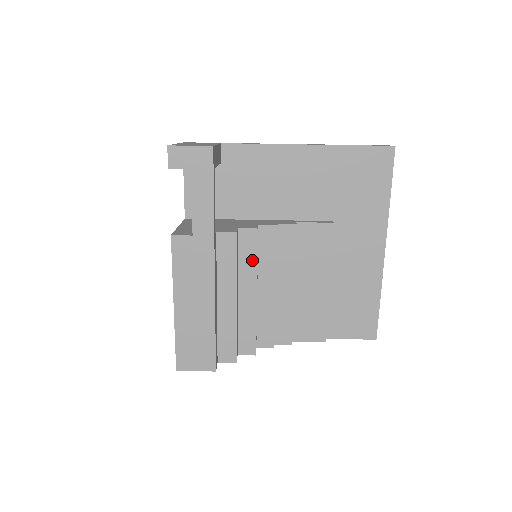
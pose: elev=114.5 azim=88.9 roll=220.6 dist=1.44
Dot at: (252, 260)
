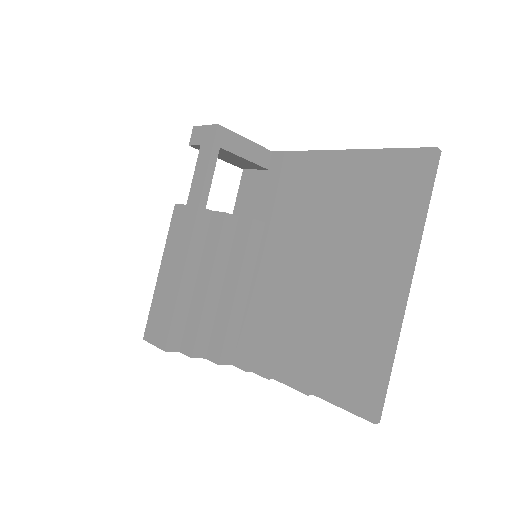
Dot at: (241, 252)
